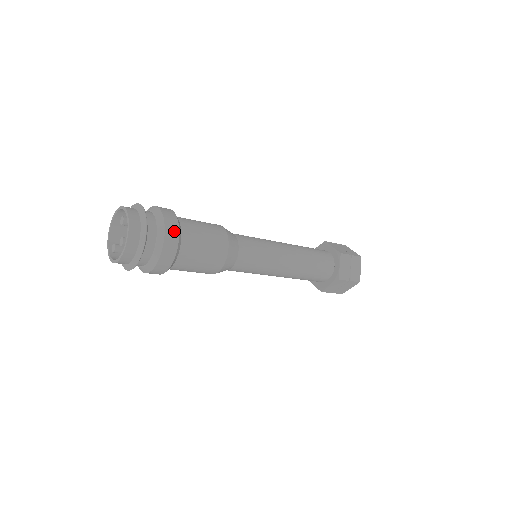
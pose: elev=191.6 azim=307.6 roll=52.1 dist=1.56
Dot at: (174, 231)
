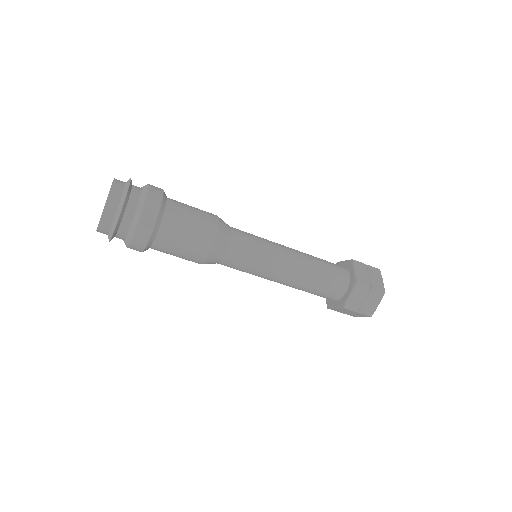
Dot at: (150, 222)
